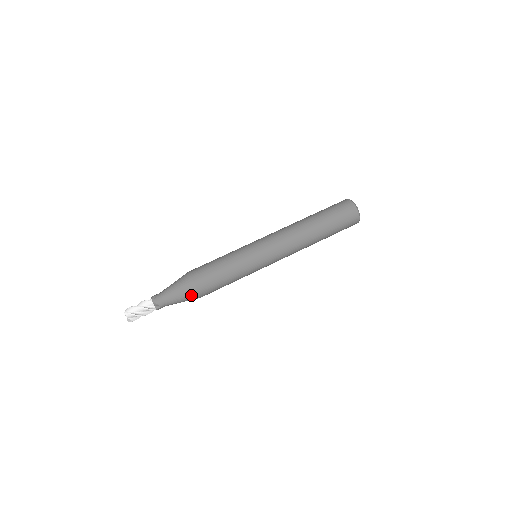
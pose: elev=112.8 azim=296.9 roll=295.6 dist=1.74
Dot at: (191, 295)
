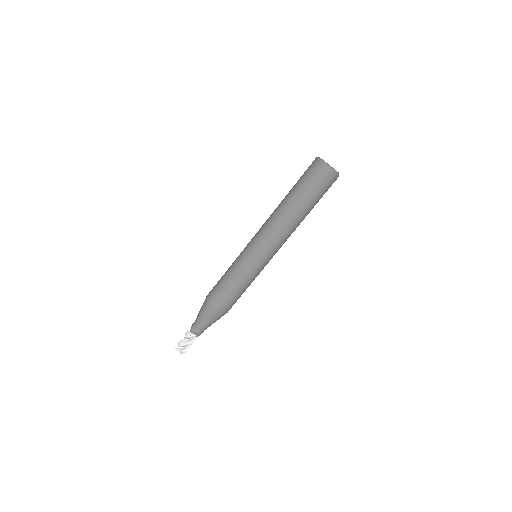
Dot at: occluded
